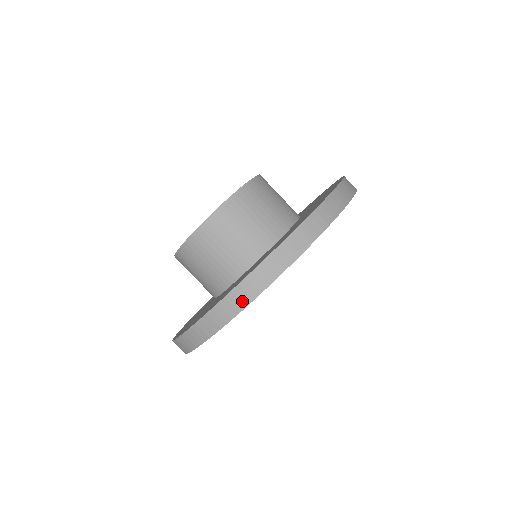
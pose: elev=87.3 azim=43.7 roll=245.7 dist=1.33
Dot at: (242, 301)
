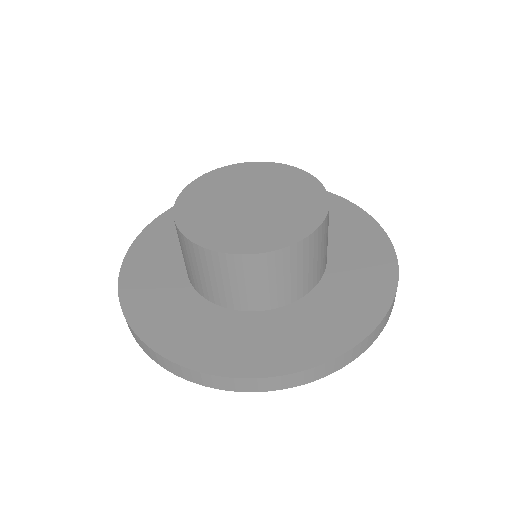
Dot at: (131, 331)
